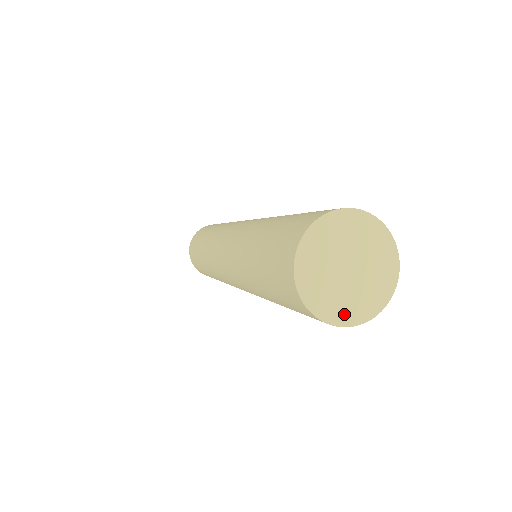
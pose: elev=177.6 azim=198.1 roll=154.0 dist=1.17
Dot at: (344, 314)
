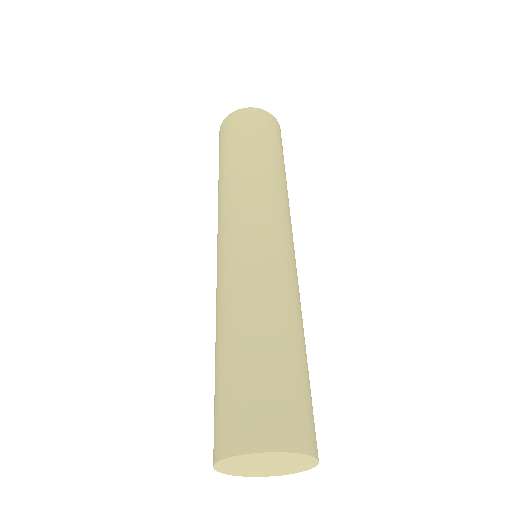
Dot at: (248, 474)
